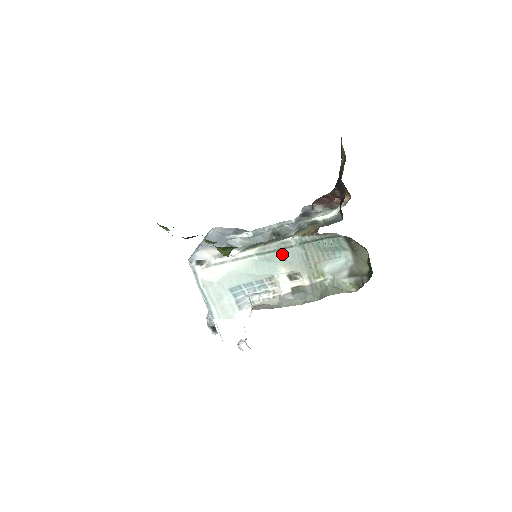
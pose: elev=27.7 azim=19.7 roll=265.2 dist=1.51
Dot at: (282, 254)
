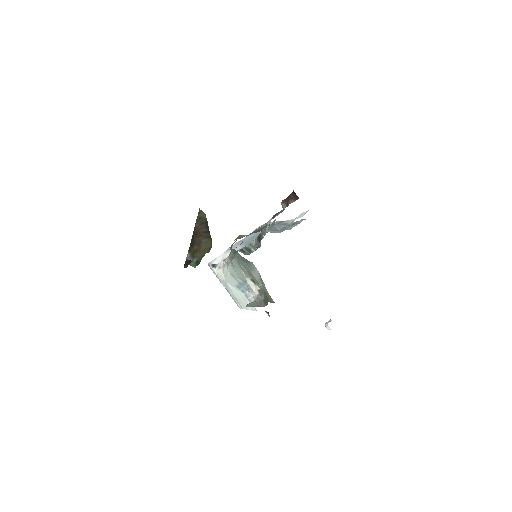
Dot at: (236, 262)
